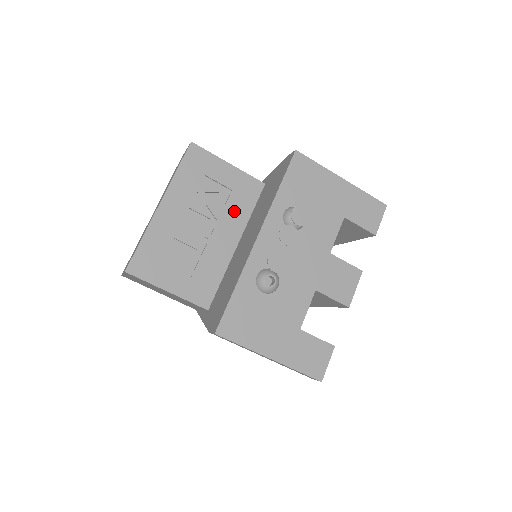
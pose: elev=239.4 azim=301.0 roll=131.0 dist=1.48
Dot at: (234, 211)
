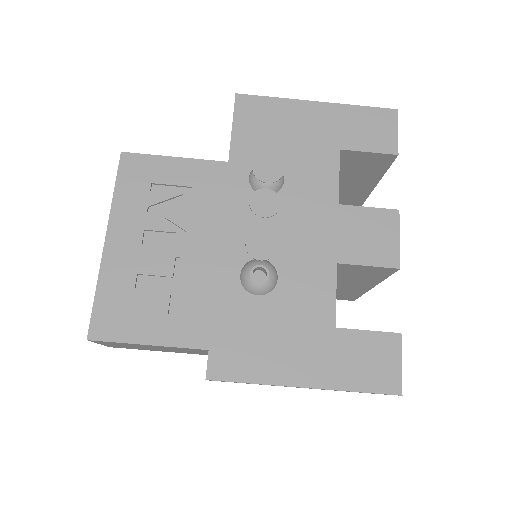
Dot at: (204, 211)
